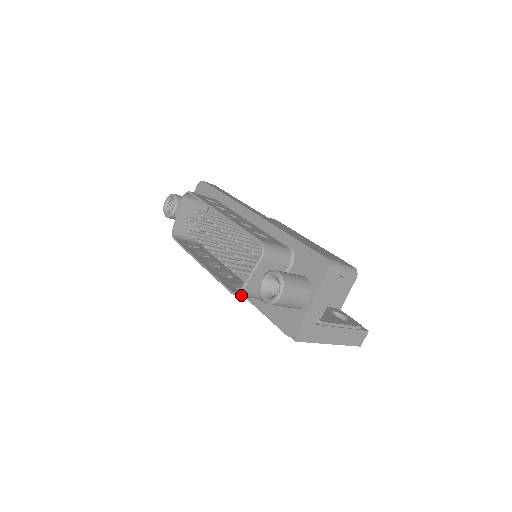
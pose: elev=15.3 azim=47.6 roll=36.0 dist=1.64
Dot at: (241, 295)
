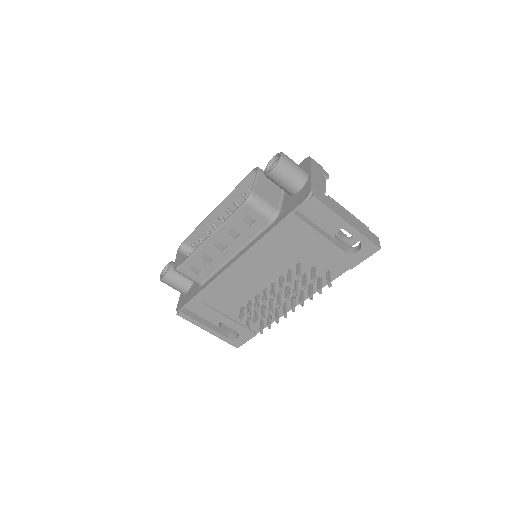
Dot at: (253, 199)
